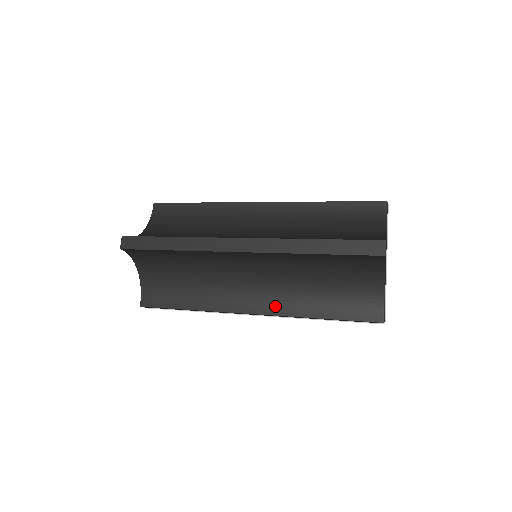
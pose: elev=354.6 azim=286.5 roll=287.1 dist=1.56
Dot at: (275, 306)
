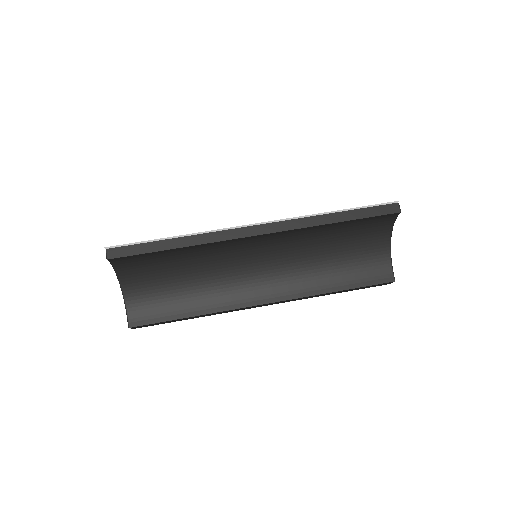
Dot at: occluded
